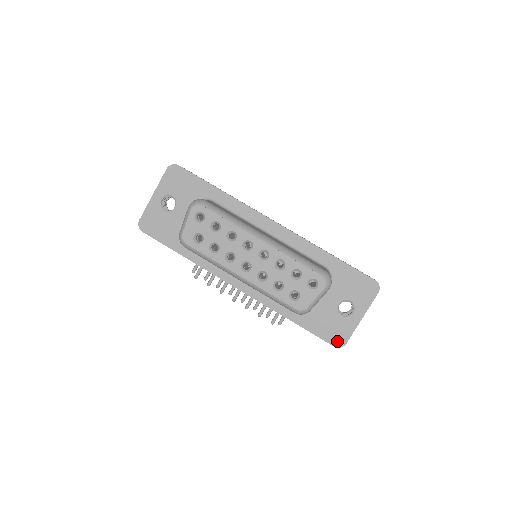
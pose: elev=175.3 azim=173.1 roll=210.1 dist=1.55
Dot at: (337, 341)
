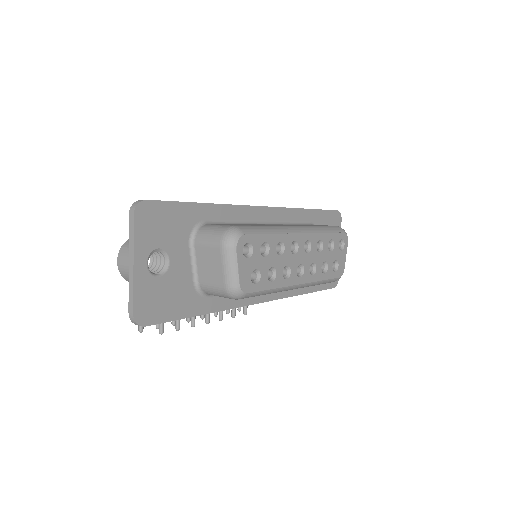
Dot at: (334, 282)
